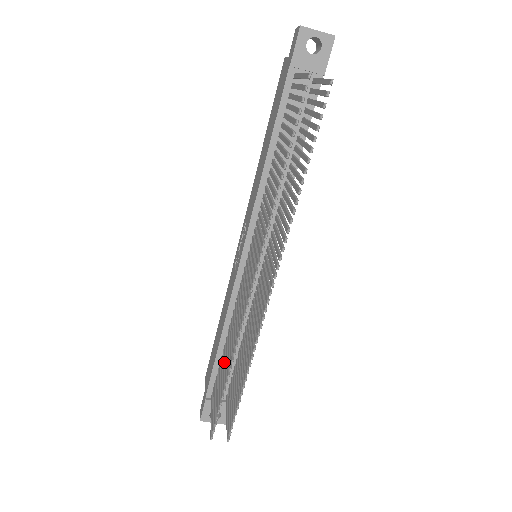
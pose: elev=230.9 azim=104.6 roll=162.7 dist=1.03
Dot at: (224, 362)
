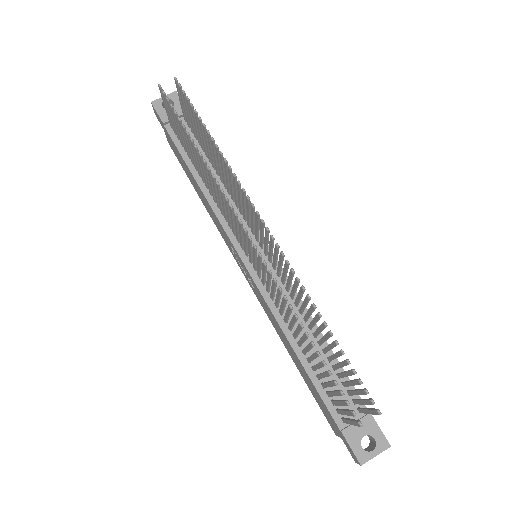
Dot at: (307, 351)
